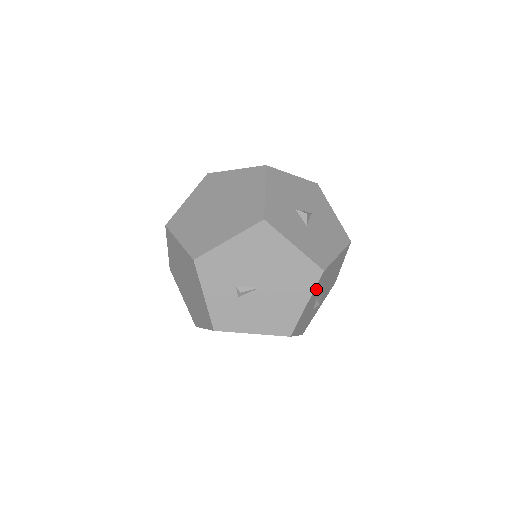
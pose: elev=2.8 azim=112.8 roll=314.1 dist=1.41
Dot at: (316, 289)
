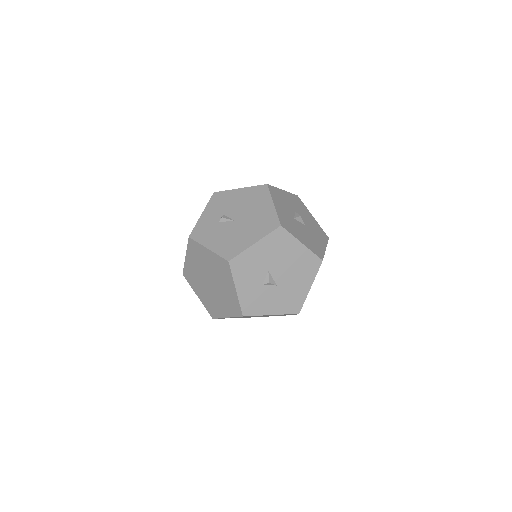
Dot at: (269, 242)
